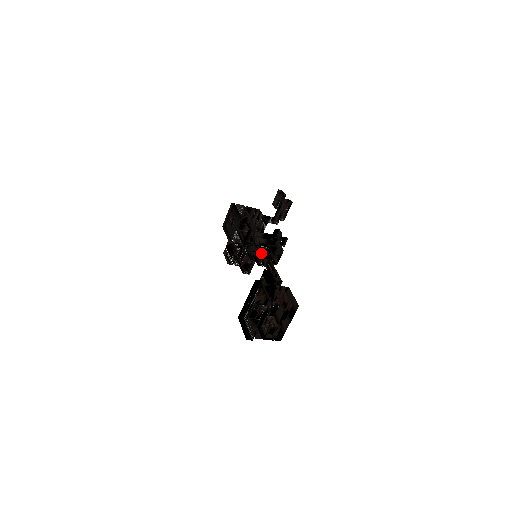
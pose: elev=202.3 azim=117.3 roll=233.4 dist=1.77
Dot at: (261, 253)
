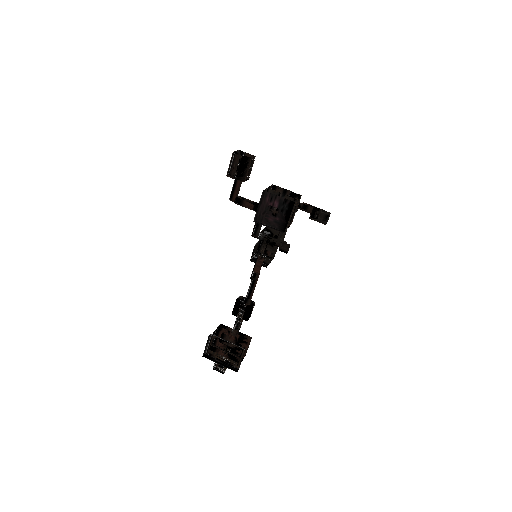
Dot at: occluded
